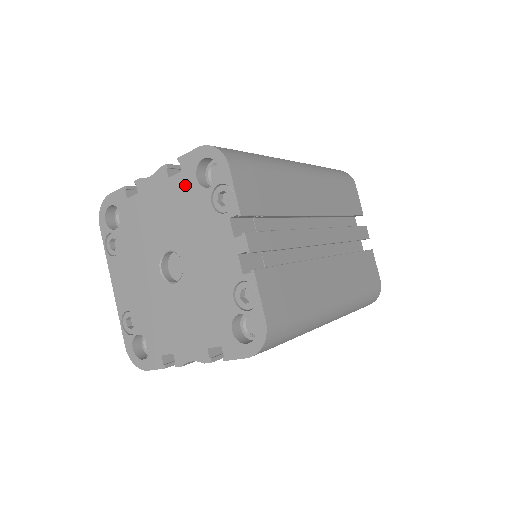
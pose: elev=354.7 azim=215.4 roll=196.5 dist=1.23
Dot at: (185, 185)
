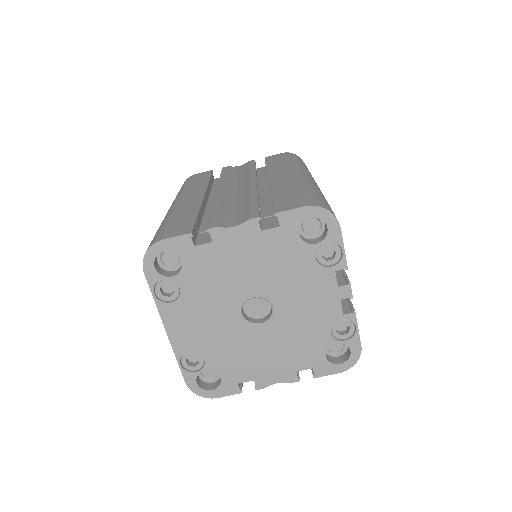
Dot at: (284, 240)
